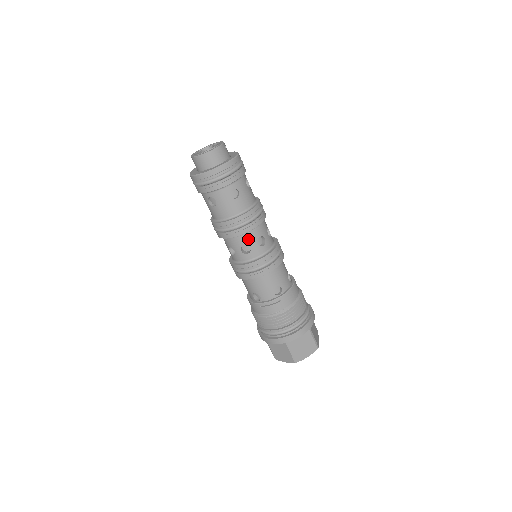
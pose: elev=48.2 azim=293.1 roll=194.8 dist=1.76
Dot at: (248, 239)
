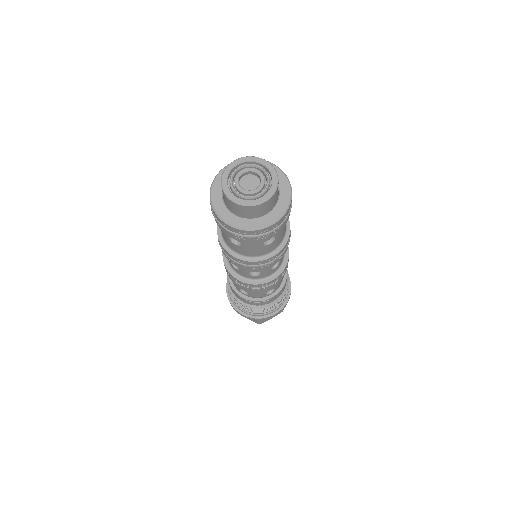
Dot at: occluded
